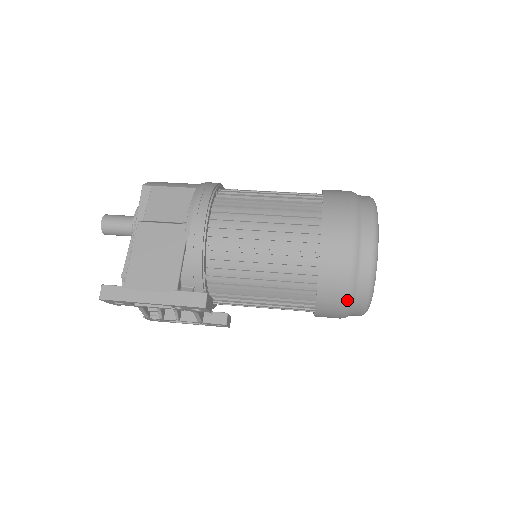
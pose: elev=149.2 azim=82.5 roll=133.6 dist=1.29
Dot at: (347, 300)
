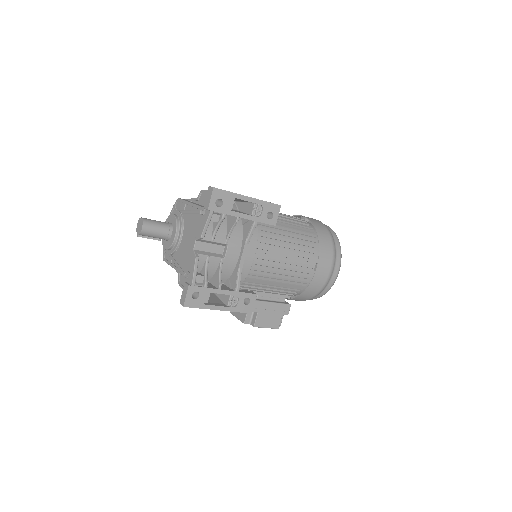
Dot at: (333, 245)
